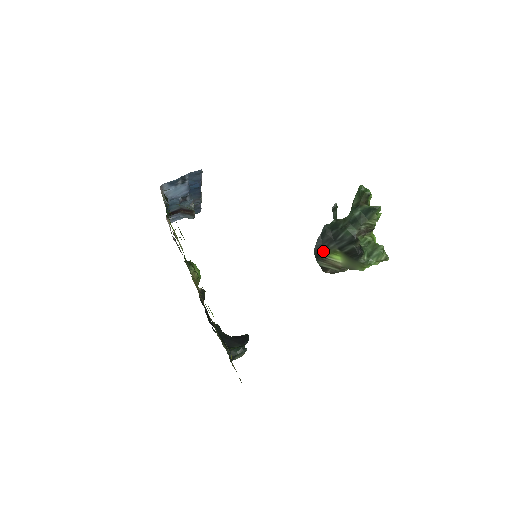
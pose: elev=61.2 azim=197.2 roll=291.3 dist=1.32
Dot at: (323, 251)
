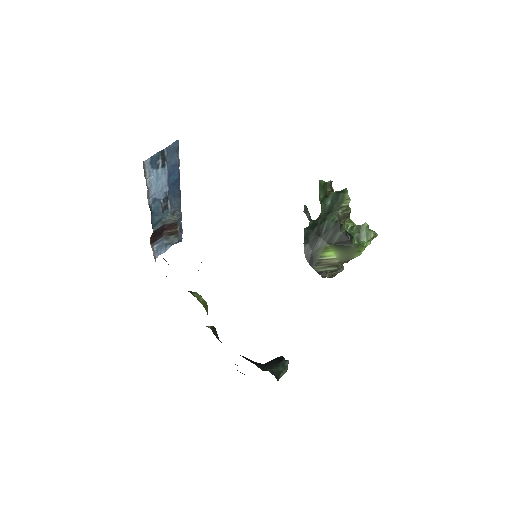
Dot at: (314, 253)
